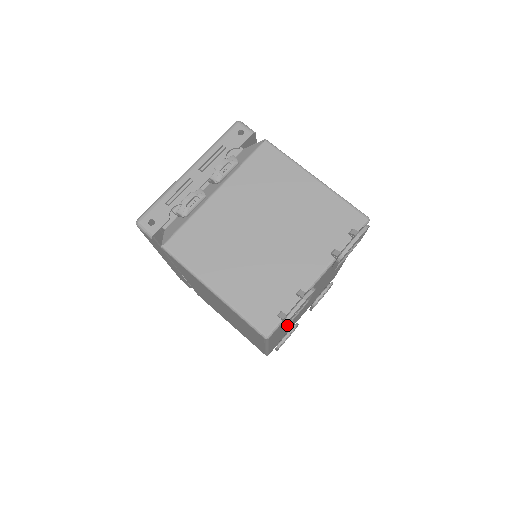
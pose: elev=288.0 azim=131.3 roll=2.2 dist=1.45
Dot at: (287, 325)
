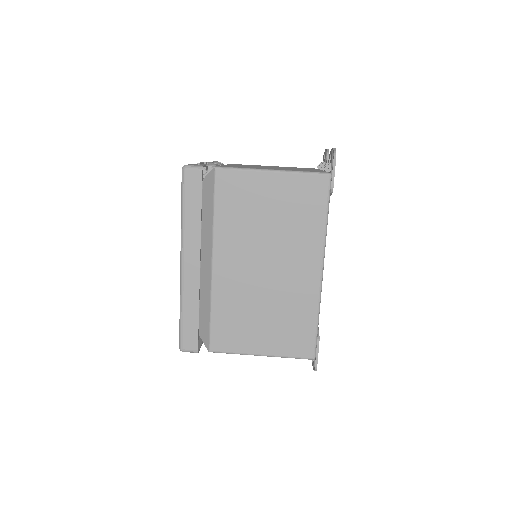
Dot at: occluded
